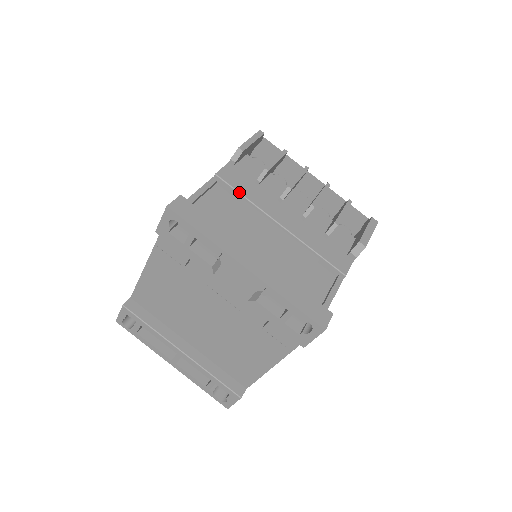
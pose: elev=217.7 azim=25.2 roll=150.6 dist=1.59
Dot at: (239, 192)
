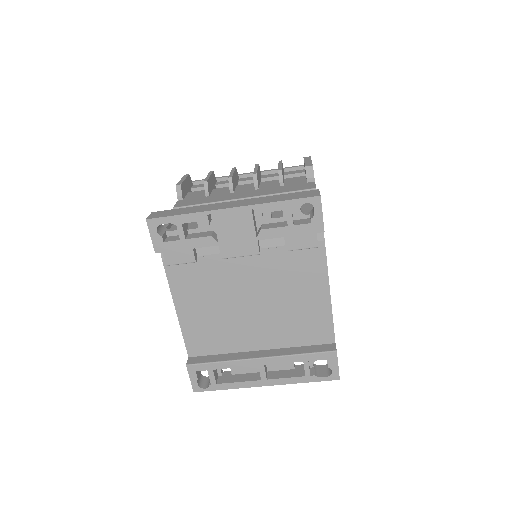
Dot at: (198, 204)
